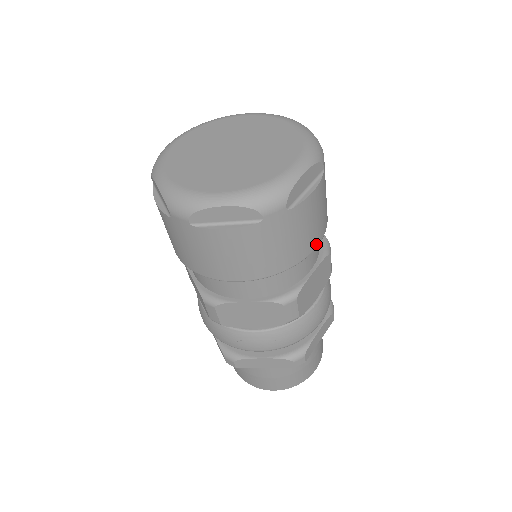
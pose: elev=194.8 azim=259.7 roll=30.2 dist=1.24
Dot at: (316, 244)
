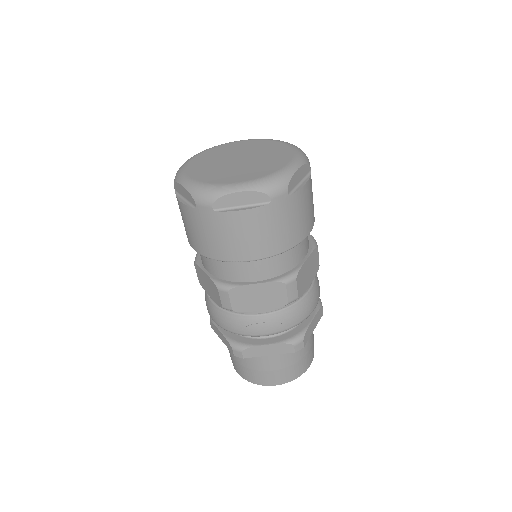
Dot at: (309, 231)
